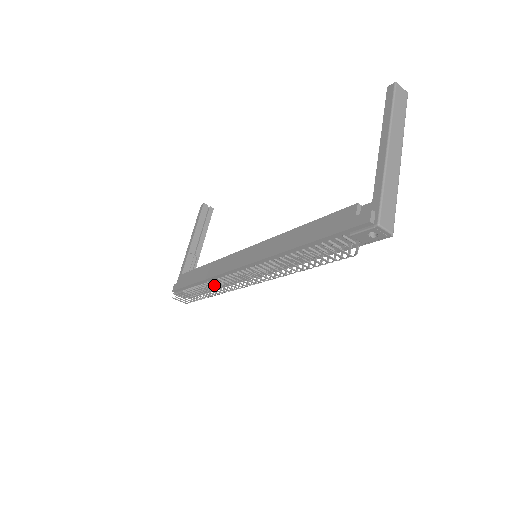
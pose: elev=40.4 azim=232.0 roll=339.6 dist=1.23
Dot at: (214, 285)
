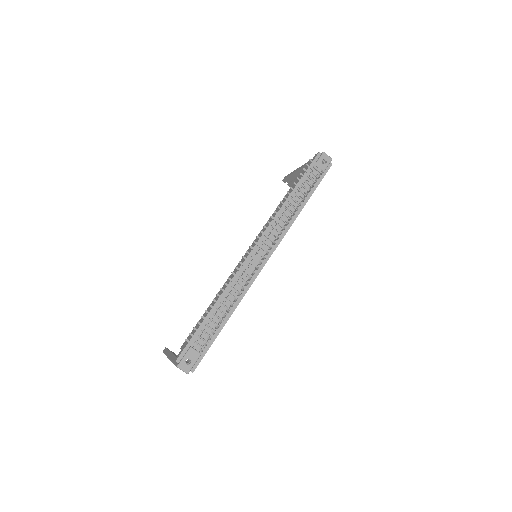
Dot at: (226, 307)
